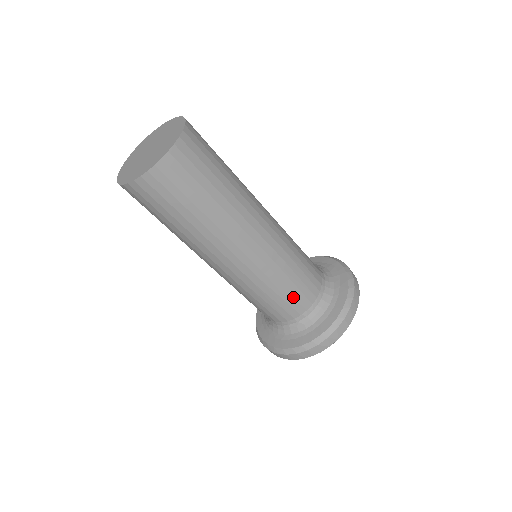
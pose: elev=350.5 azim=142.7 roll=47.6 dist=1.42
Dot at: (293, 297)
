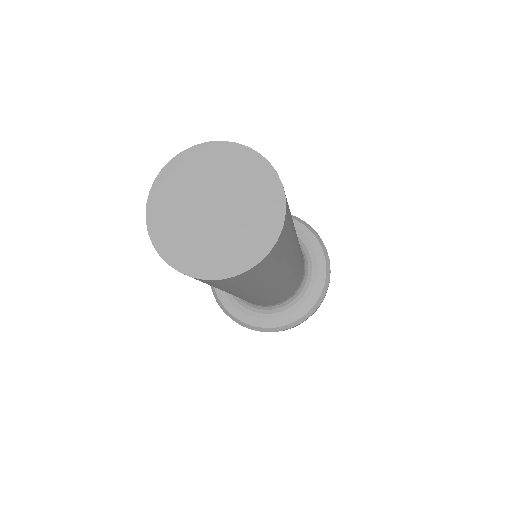
Dot at: (291, 291)
